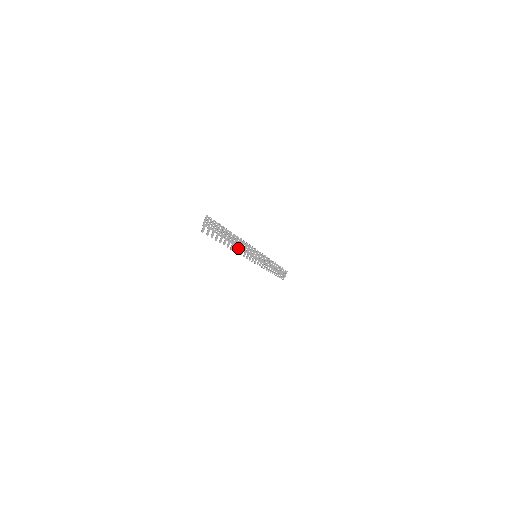
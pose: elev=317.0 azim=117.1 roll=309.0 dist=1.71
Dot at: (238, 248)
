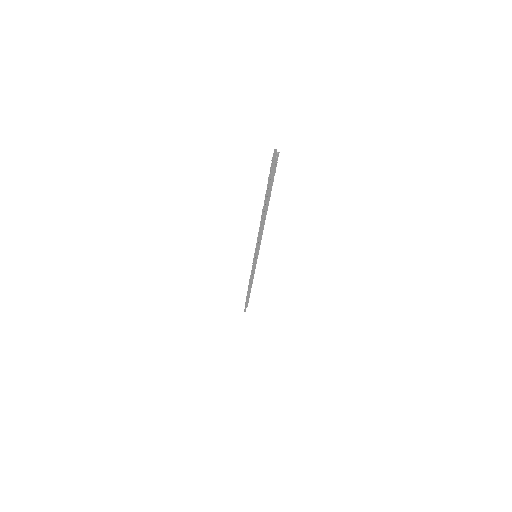
Dot at: occluded
